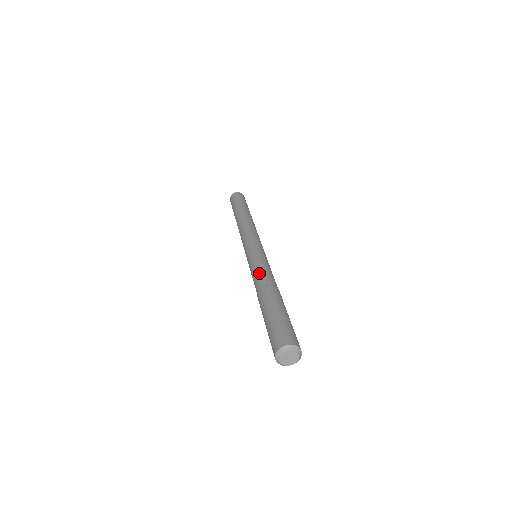
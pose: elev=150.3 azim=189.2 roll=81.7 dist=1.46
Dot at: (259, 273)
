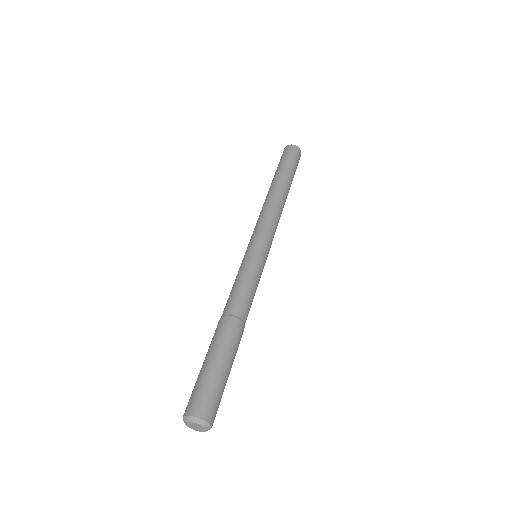
Dot at: (230, 293)
